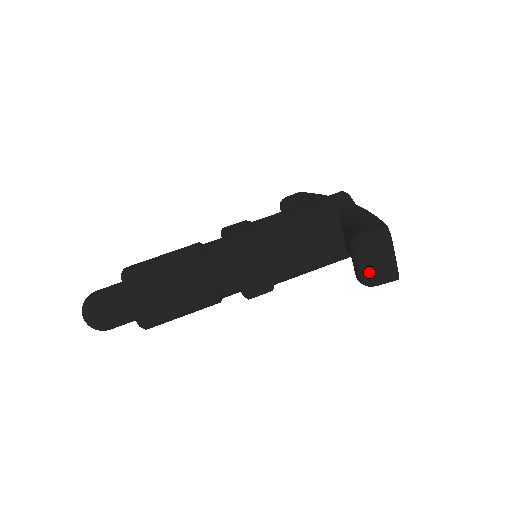
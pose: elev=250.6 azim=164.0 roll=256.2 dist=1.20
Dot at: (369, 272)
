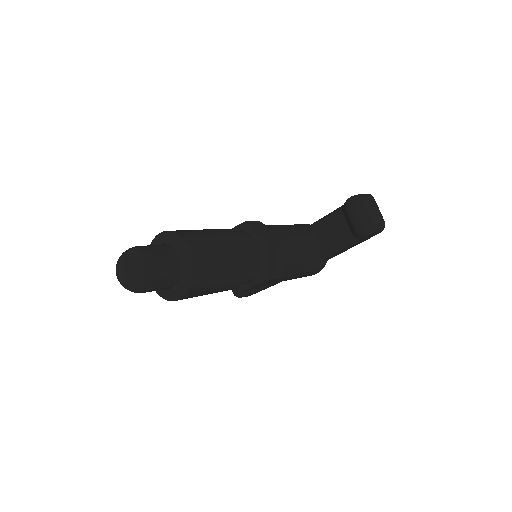
Dot at: (369, 217)
